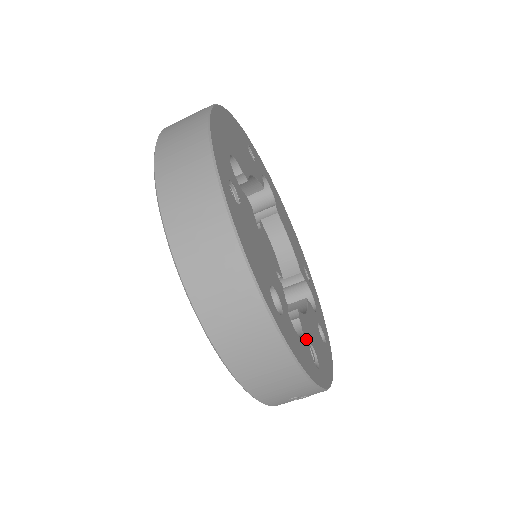
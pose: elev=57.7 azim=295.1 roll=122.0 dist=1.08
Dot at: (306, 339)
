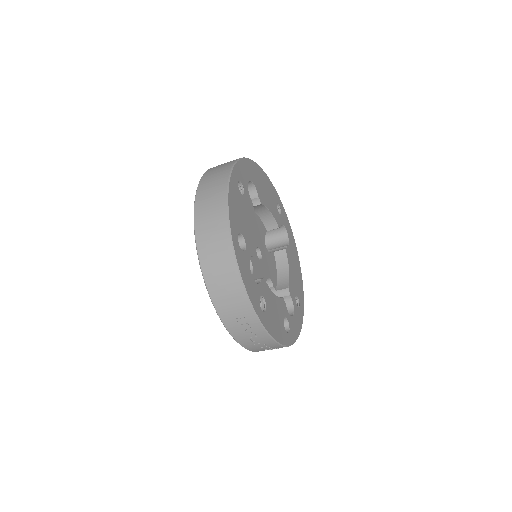
Dot at: (260, 290)
